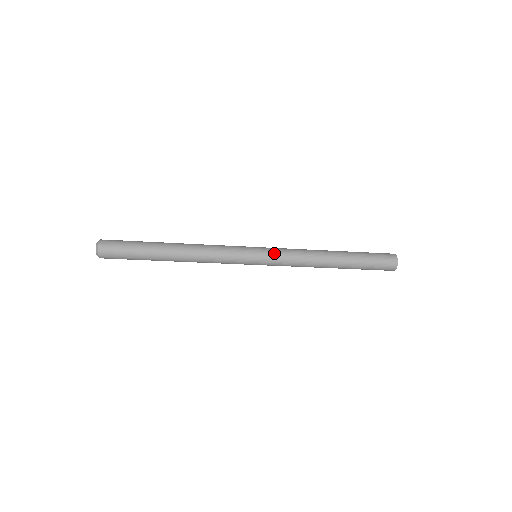
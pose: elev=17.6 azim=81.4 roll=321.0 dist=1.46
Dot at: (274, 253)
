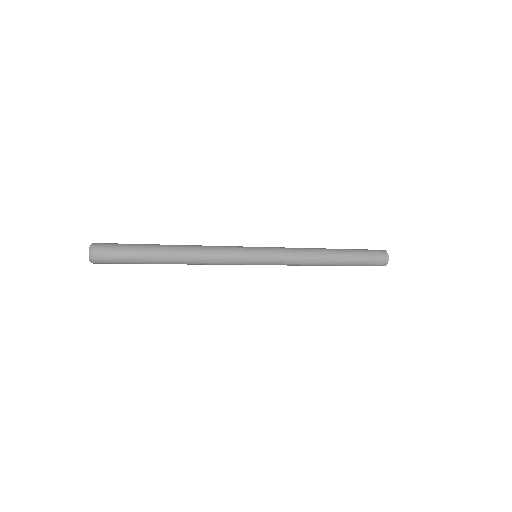
Dot at: (273, 248)
